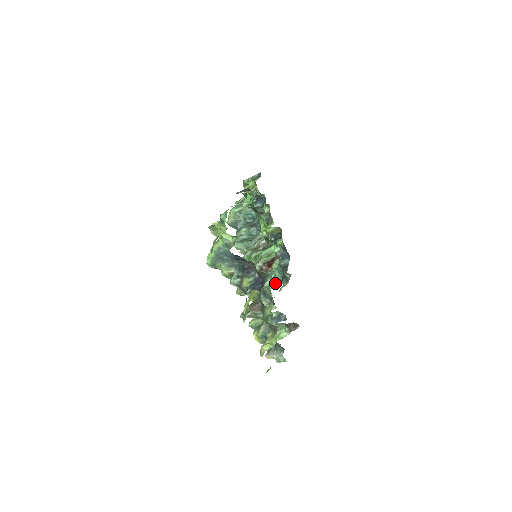
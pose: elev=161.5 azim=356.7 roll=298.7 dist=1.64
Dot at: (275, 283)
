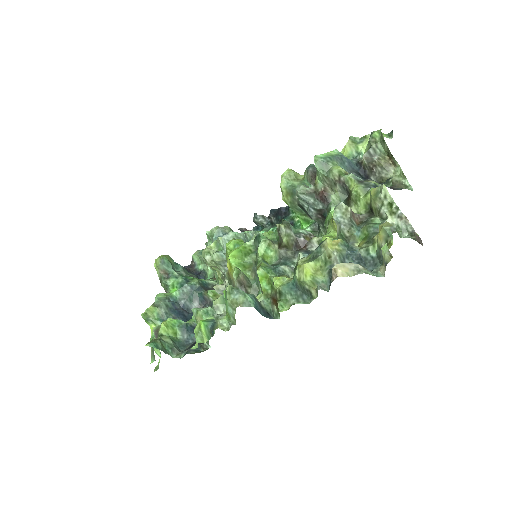
Dot at: (168, 351)
